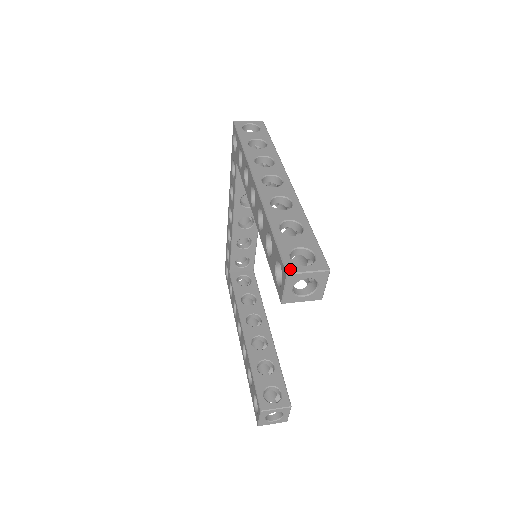
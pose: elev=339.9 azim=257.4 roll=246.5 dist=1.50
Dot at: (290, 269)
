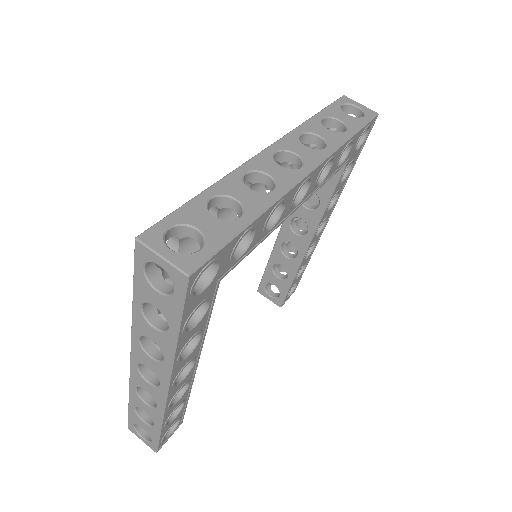
Dot at: (130, 429)
